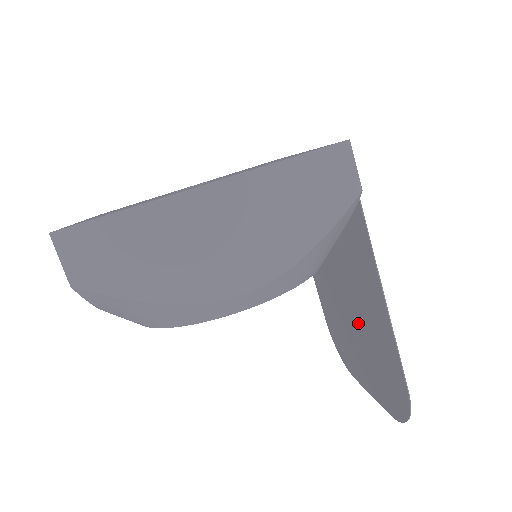
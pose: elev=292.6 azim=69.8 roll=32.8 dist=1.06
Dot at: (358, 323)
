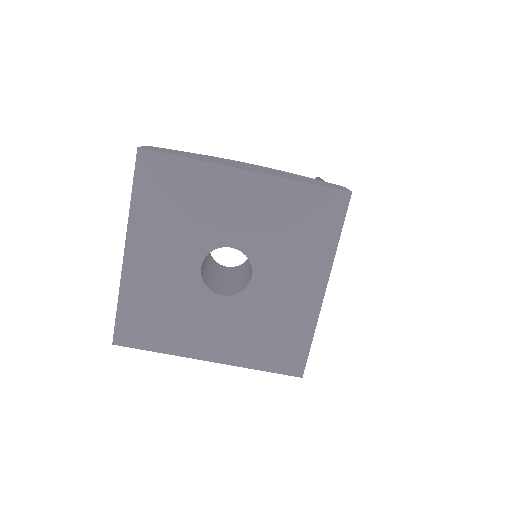
Dot at: occluded
